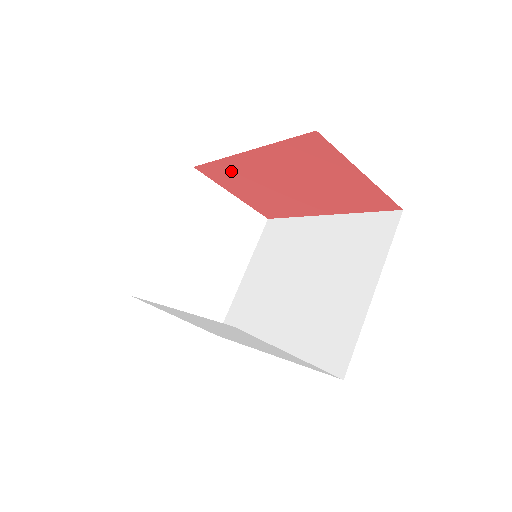
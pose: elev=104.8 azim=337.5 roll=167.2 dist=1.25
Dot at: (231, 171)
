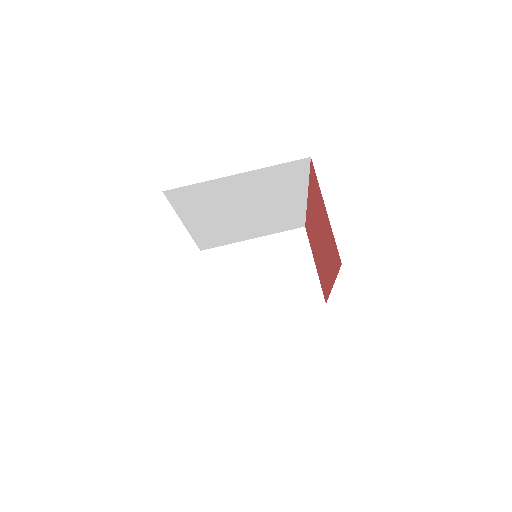
Dot at: (310, 227)
